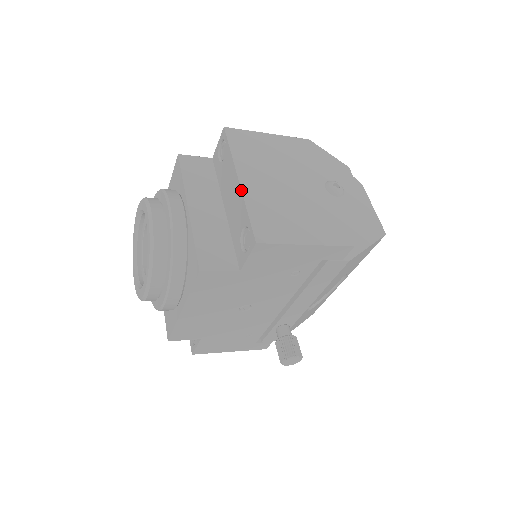
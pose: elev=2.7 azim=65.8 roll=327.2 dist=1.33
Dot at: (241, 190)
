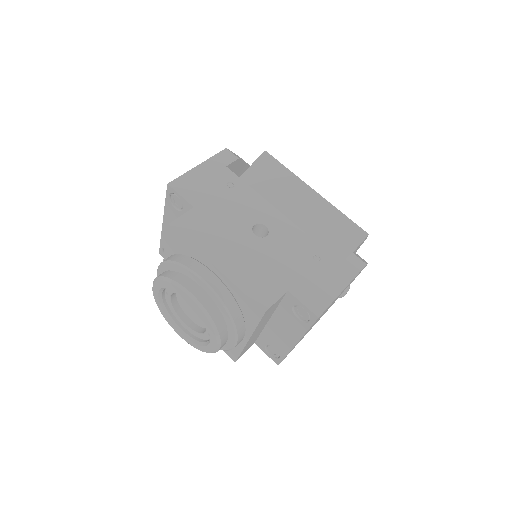
Dot at: occluded
